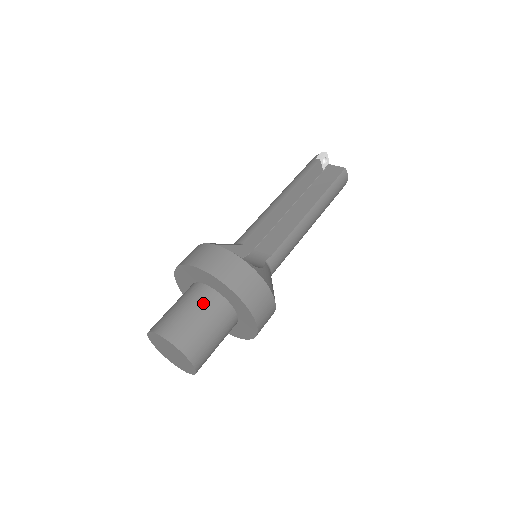
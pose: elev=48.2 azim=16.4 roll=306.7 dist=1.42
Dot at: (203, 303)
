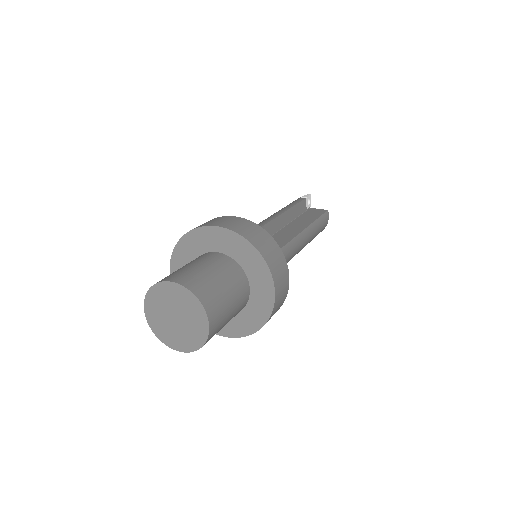
Dot at: (220, 265)
